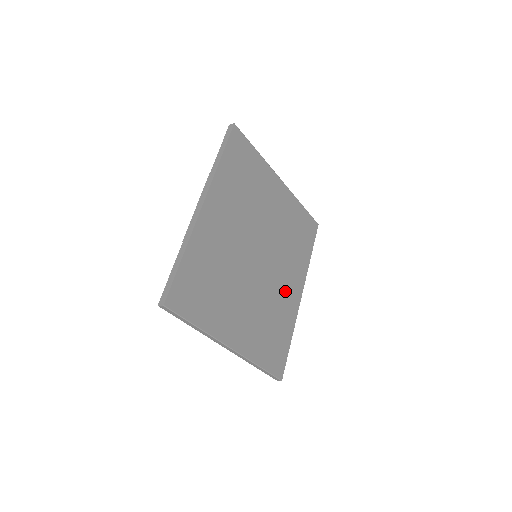
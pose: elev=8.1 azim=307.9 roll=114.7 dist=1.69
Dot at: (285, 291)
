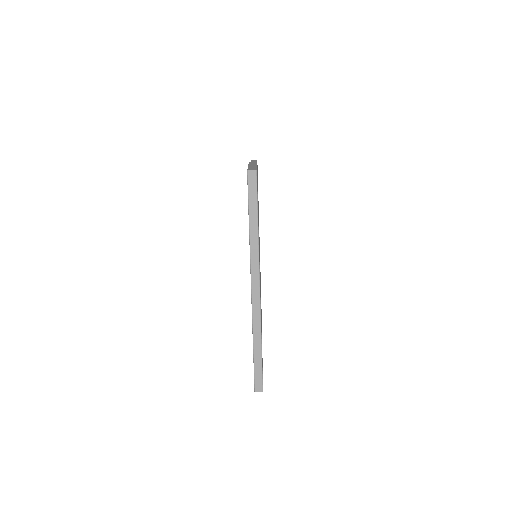
Dot at: occluded
